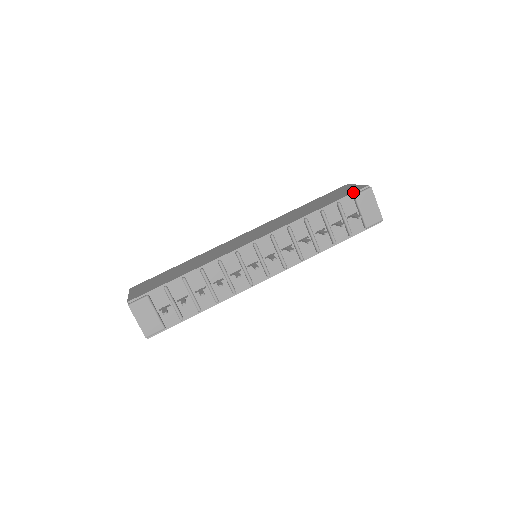
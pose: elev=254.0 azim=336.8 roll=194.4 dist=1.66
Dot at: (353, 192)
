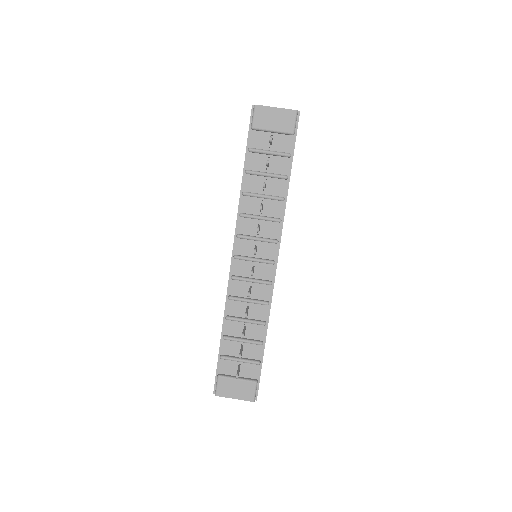
Dot at: occluded
